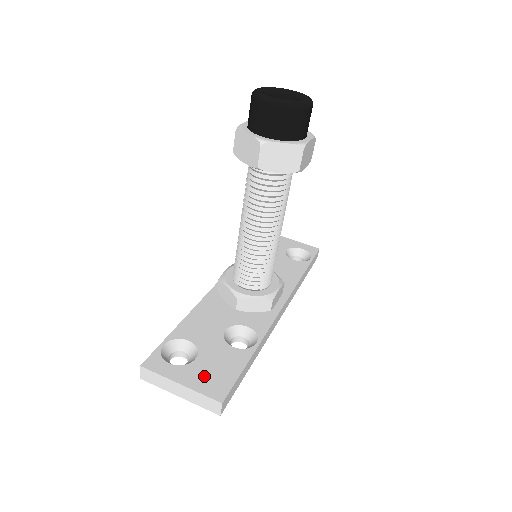
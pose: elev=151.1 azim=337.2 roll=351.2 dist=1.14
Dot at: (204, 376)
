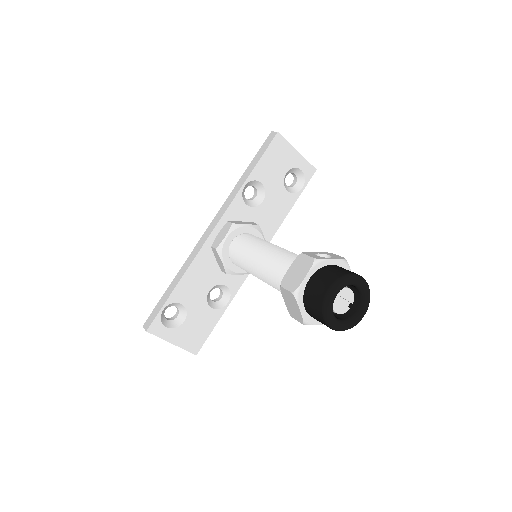
Dot at: (188, 336)
